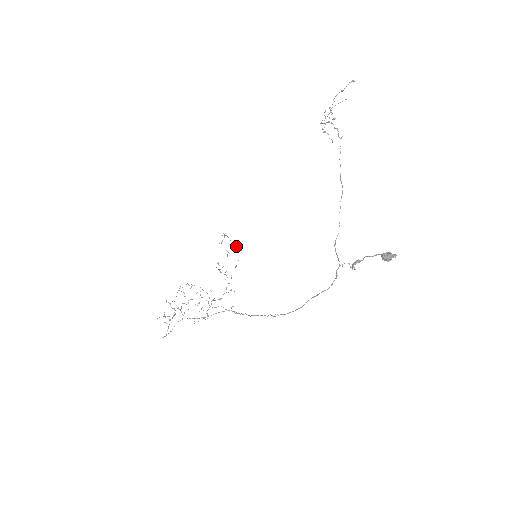
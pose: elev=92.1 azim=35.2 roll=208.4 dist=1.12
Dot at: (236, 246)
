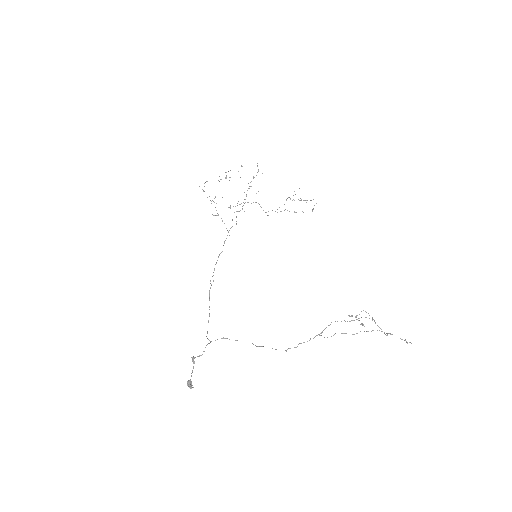
Dot at: occluded
